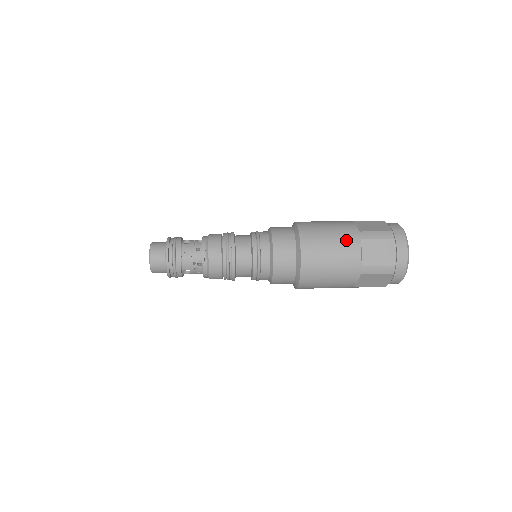
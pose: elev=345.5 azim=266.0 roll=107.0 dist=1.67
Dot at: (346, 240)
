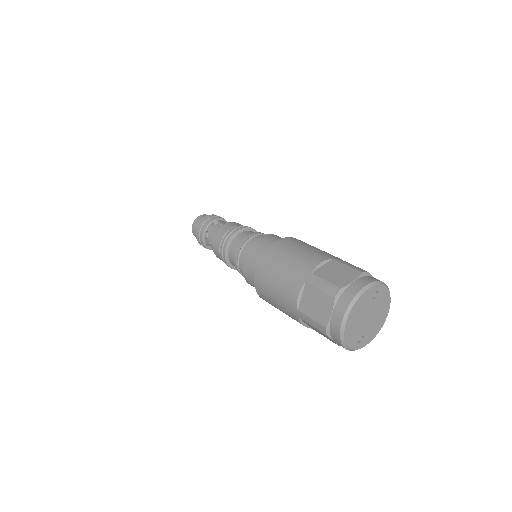
Dot at: (293, 276)
